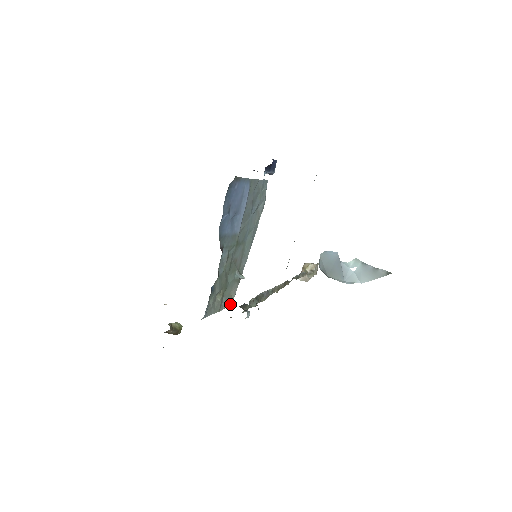
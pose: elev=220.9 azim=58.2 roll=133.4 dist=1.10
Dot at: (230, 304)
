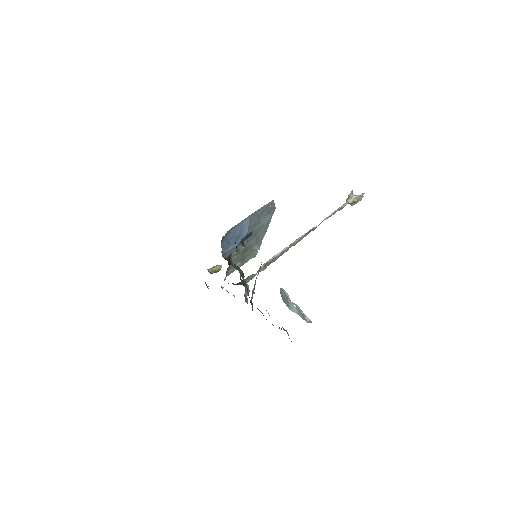
Dot at: (254, 257)
